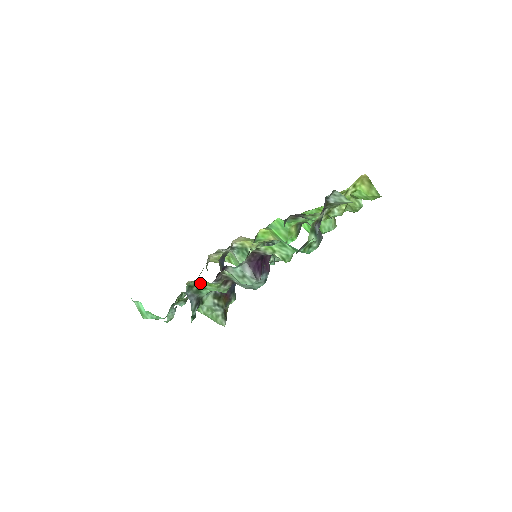
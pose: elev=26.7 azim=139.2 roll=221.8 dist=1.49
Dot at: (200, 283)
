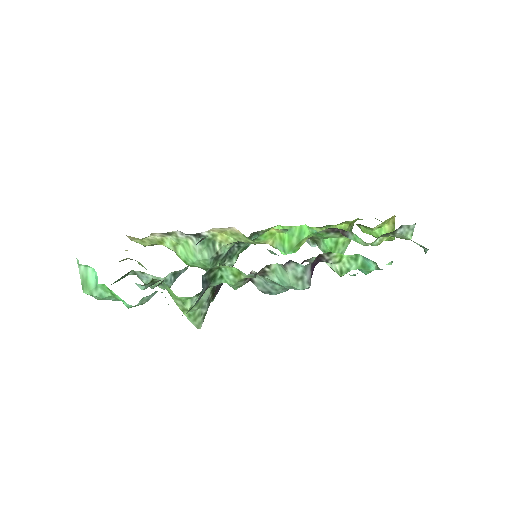
Dot at: (223, 269)
